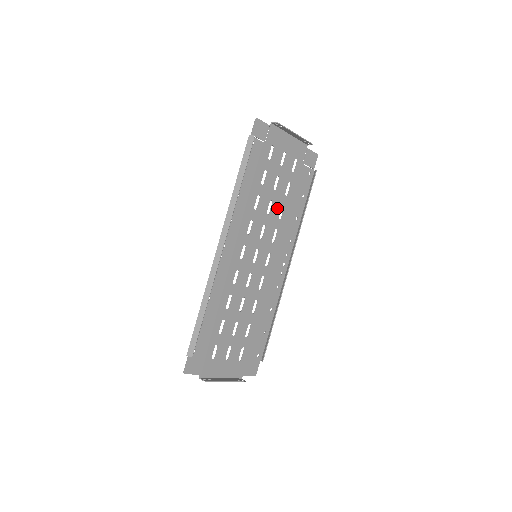
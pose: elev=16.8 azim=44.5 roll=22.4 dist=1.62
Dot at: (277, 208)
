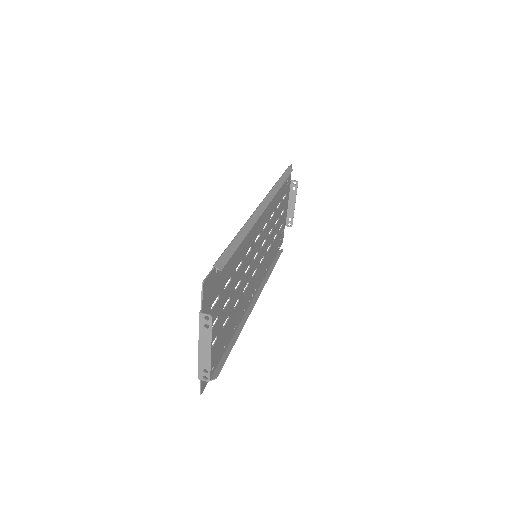
Dot at: (270, 240)
